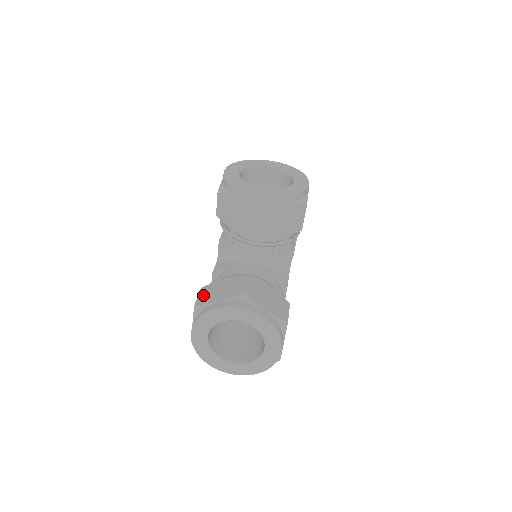
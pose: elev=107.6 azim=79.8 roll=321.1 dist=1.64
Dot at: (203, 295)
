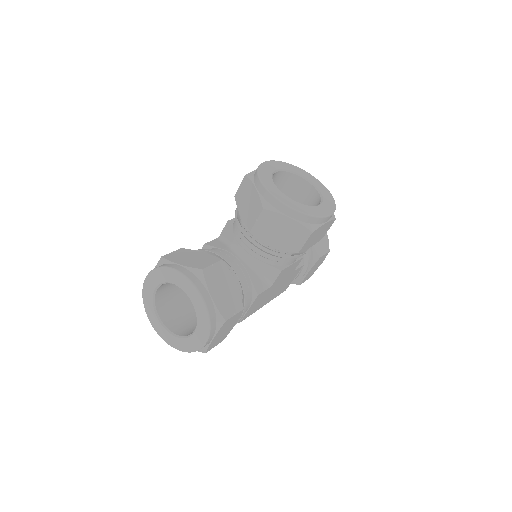
Dot at: (176, 253)
